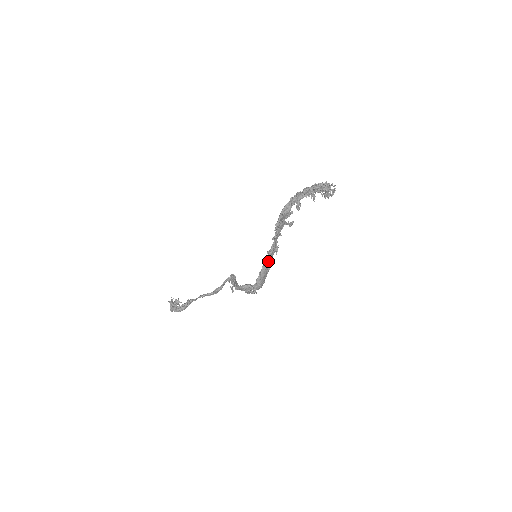
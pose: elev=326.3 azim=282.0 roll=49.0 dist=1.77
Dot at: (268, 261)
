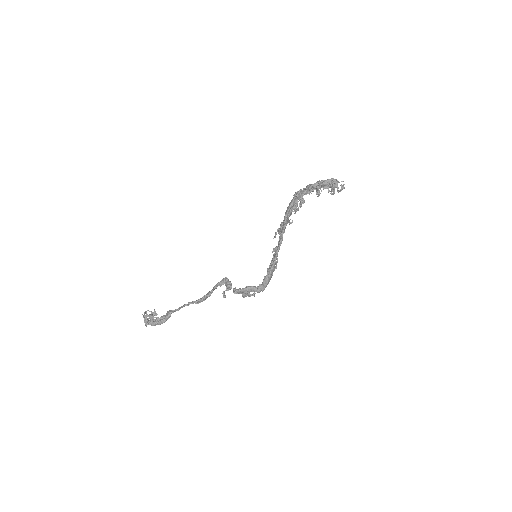
Dot at: (277, 259)
